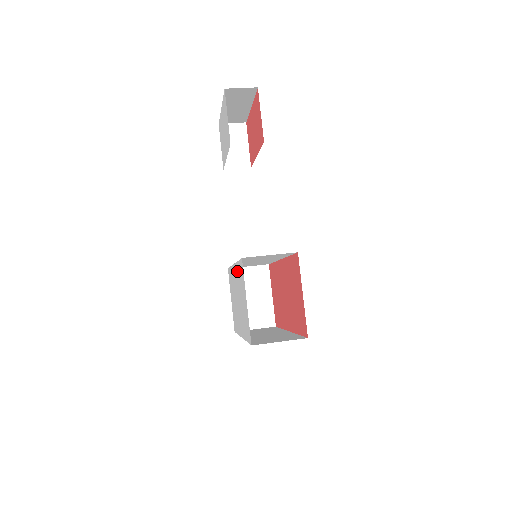
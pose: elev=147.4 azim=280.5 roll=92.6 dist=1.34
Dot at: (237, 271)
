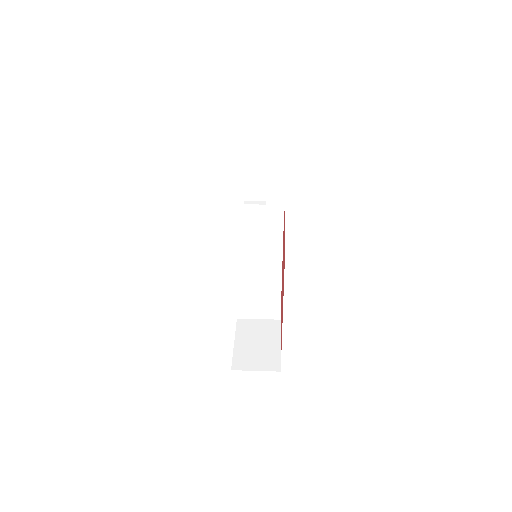
Dot at: occluded
